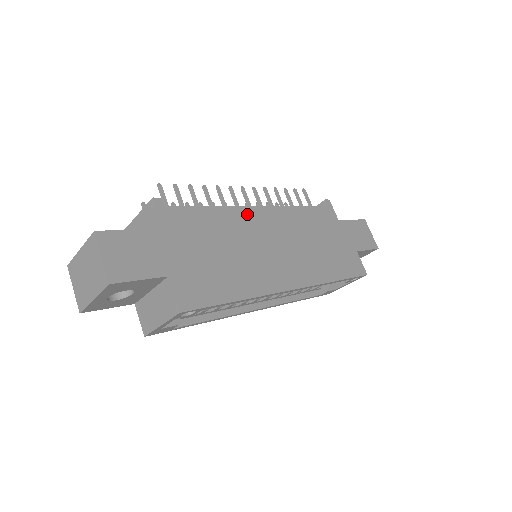
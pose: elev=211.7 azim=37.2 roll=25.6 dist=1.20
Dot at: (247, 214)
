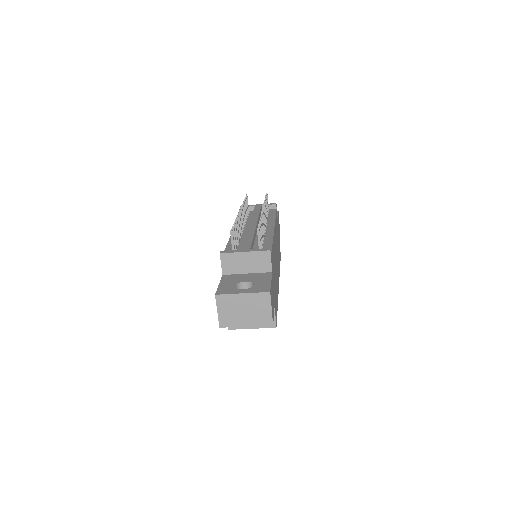
Dot at: (274, 238)
